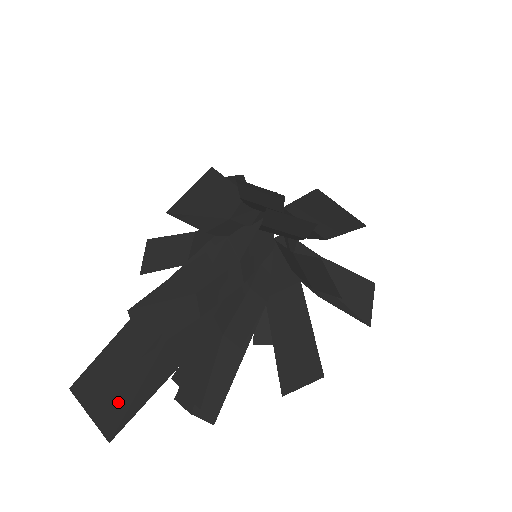
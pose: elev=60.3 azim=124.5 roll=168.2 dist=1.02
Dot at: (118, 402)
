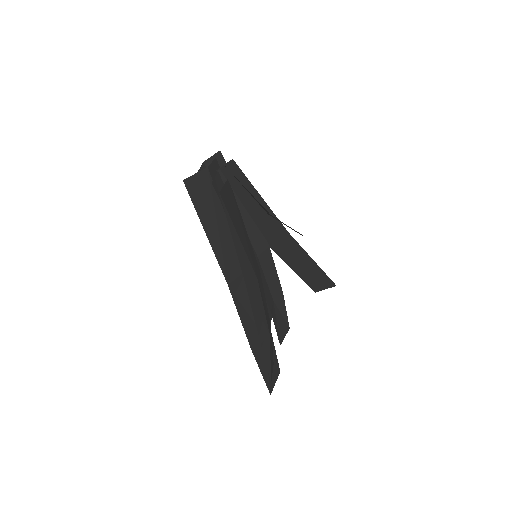
Dot at: (275, 370)
